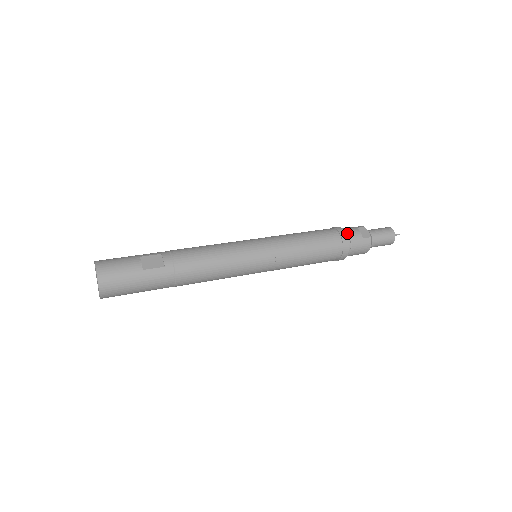
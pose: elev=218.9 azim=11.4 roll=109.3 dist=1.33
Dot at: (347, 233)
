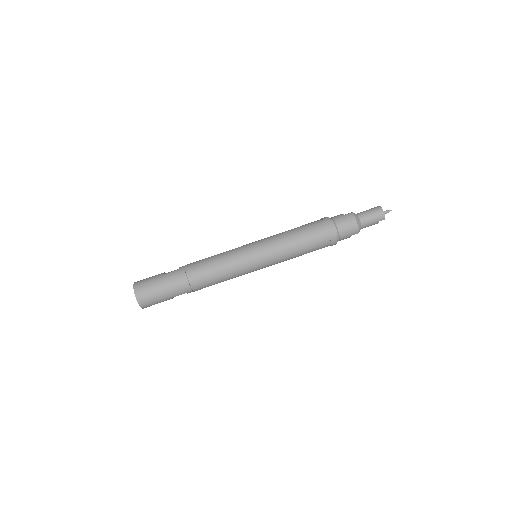
Dot at: (330, 218)
